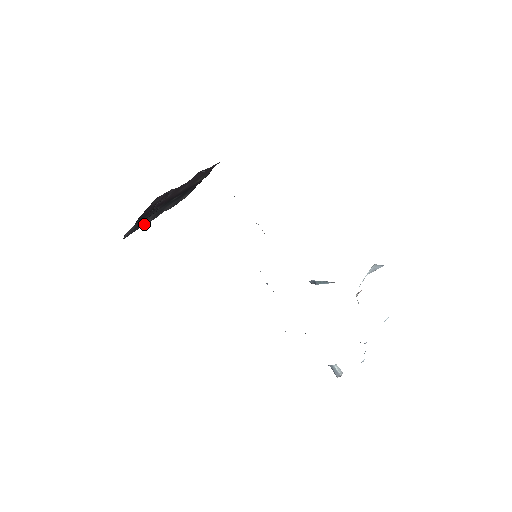
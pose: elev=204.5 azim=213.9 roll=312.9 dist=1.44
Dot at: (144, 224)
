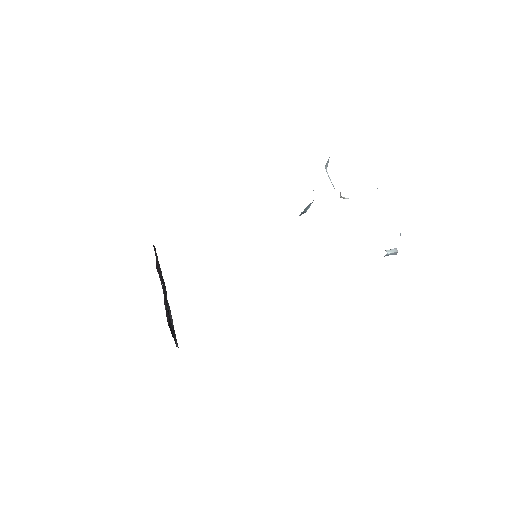
Dot at: (172, 322)
